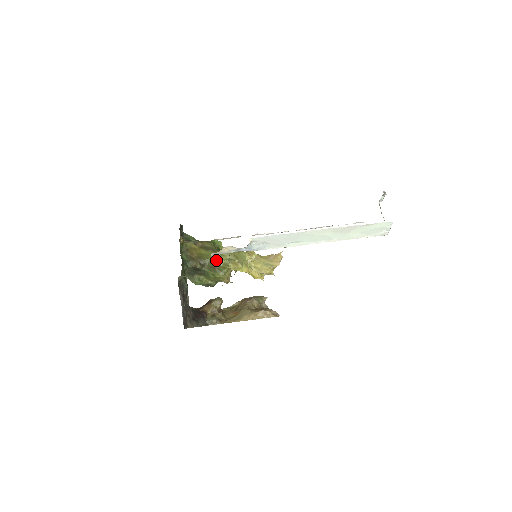
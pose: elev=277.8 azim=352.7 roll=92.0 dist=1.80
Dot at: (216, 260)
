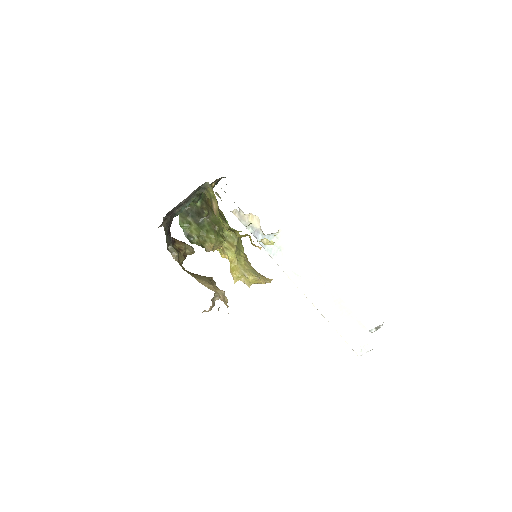
Dot at: occluded
